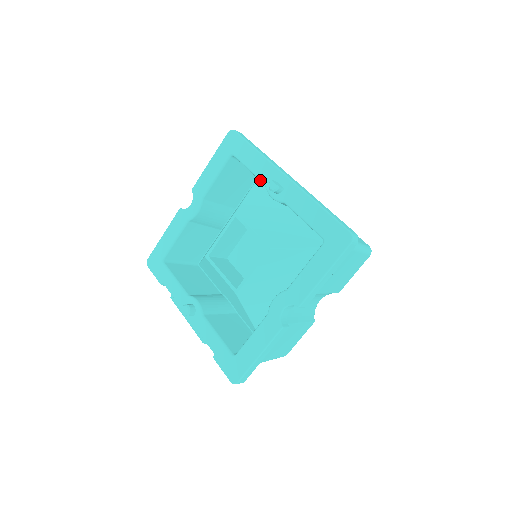
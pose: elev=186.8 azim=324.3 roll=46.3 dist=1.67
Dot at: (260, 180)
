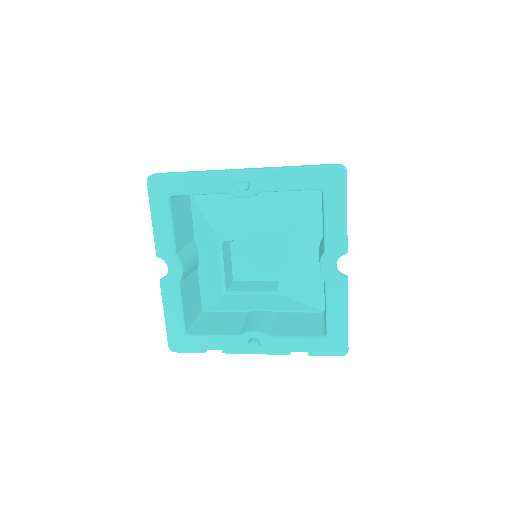
Dot at: (219, 193)
